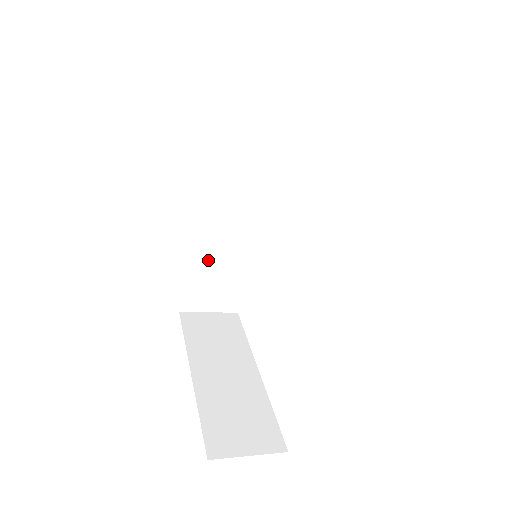
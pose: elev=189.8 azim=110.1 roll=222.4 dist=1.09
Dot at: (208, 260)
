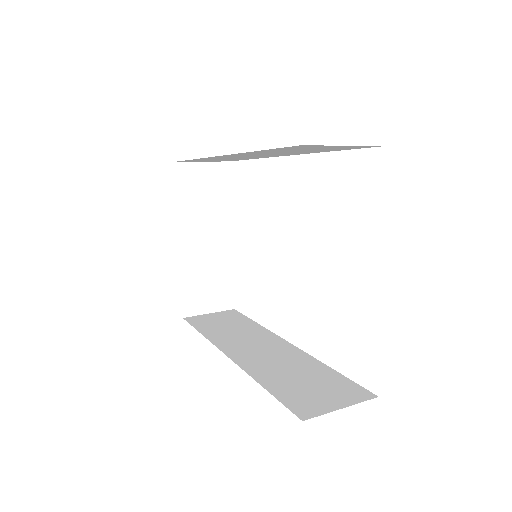
Dot at: occluded
